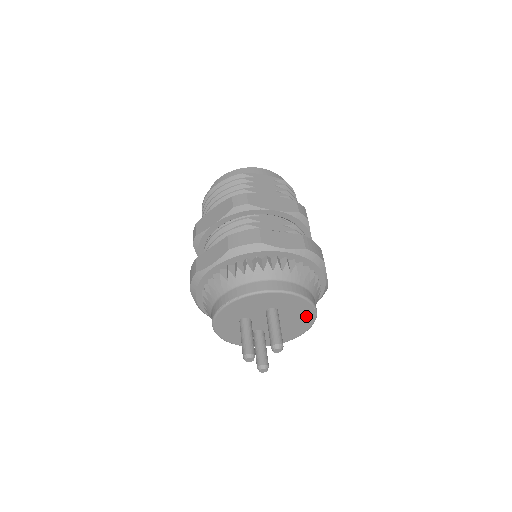
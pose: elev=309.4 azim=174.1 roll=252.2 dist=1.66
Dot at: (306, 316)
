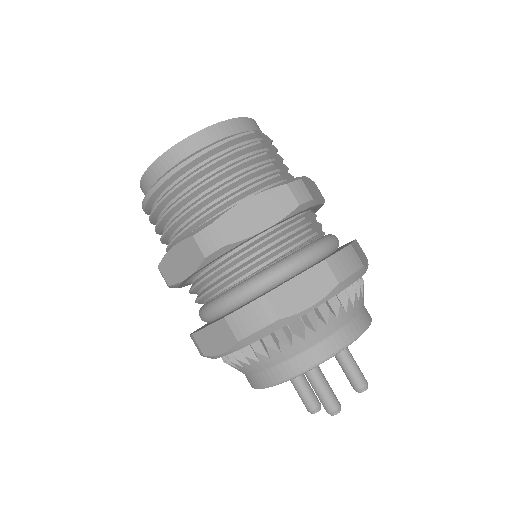
Dot at: occluded
